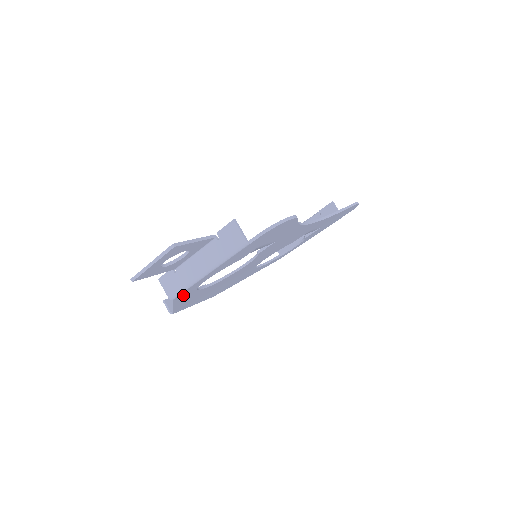
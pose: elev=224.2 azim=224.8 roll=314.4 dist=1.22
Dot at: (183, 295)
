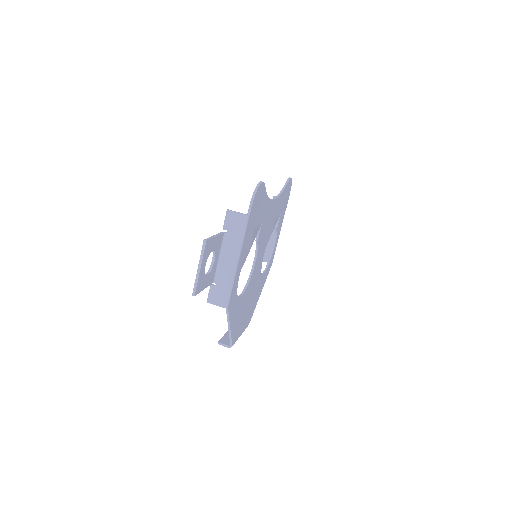
Dot at: (232, 302)
